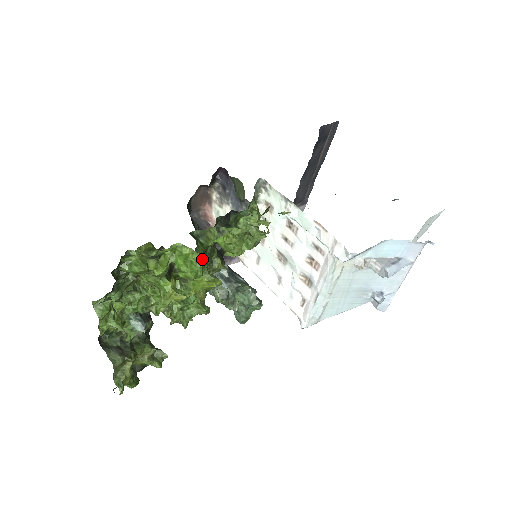
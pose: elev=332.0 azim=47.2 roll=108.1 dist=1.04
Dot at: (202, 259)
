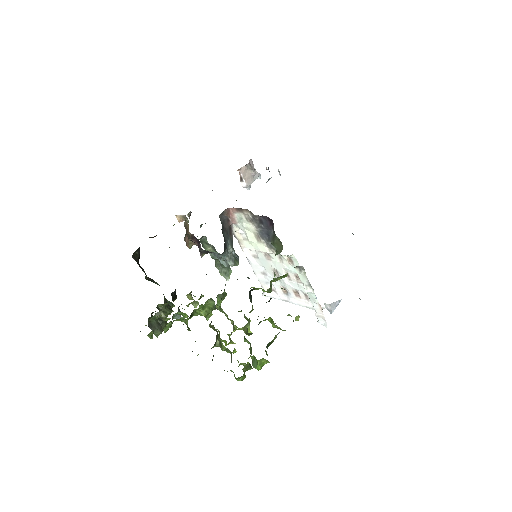
Dot at: (269, 362)
